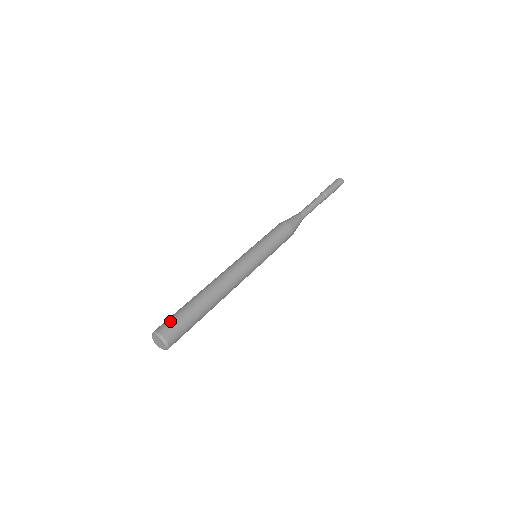
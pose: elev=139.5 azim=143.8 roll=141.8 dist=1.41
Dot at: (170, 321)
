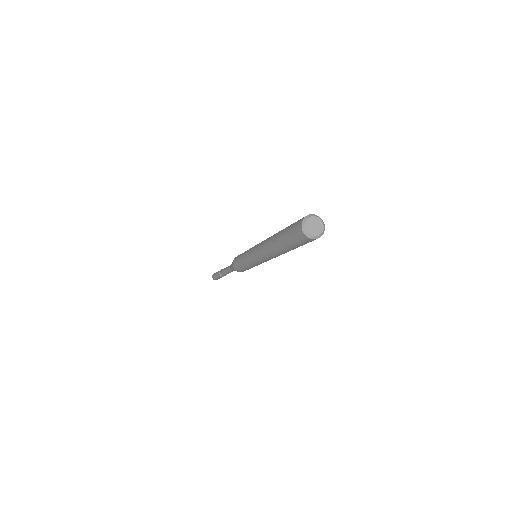
Dot at: occluded
